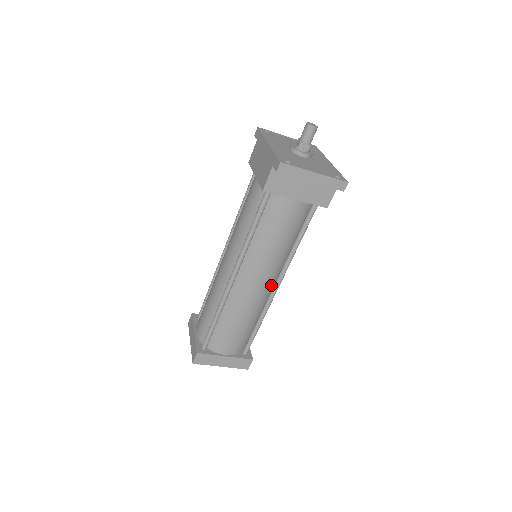
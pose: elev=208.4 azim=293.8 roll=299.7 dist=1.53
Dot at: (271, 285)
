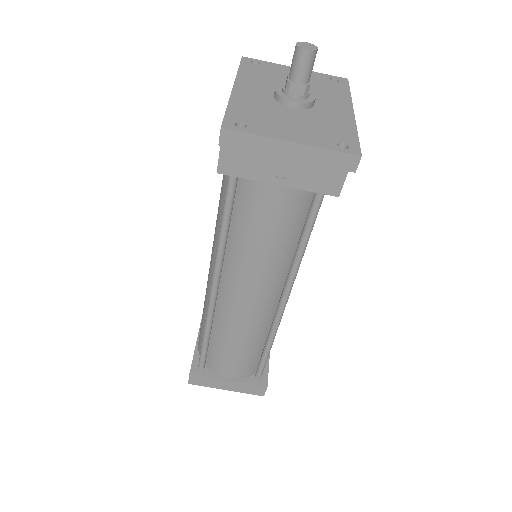
Dot at: (274, 301)
